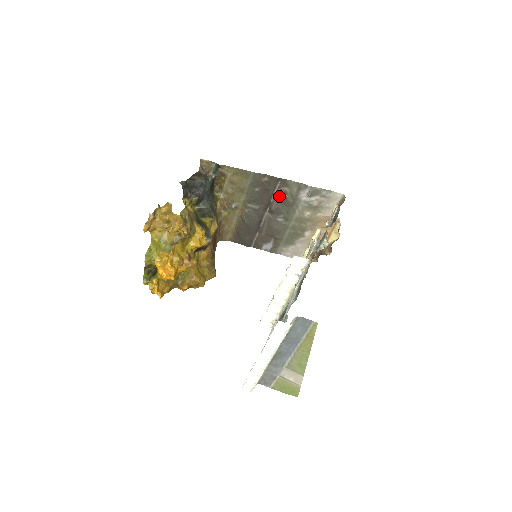
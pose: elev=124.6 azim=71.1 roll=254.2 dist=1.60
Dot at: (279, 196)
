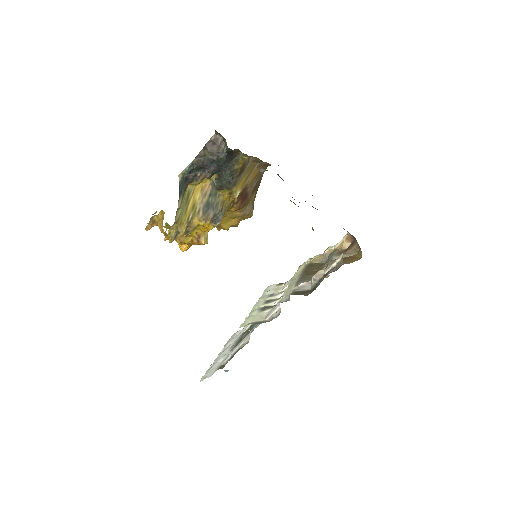
Dot at: occluded
